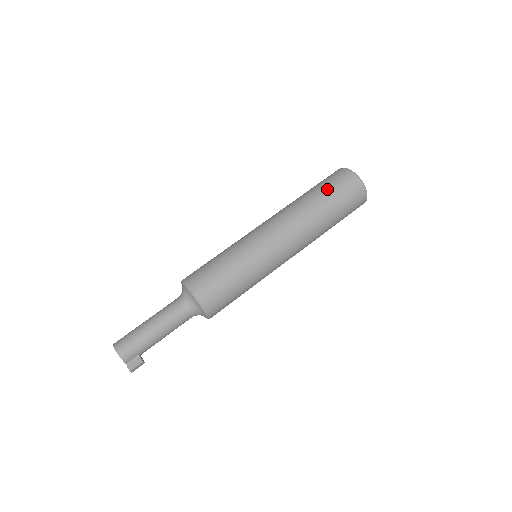
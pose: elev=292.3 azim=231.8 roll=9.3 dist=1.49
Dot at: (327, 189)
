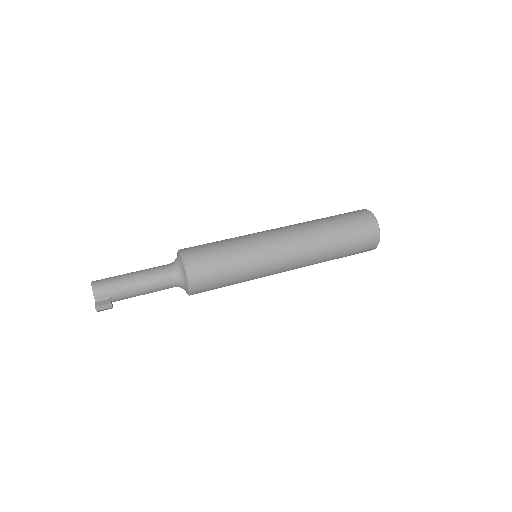
Dot at: (341, 217)
